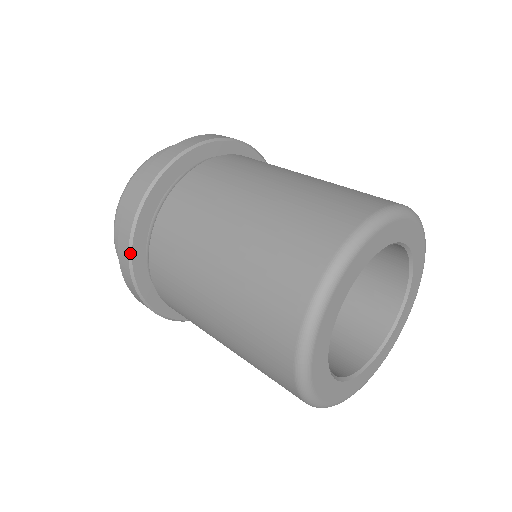
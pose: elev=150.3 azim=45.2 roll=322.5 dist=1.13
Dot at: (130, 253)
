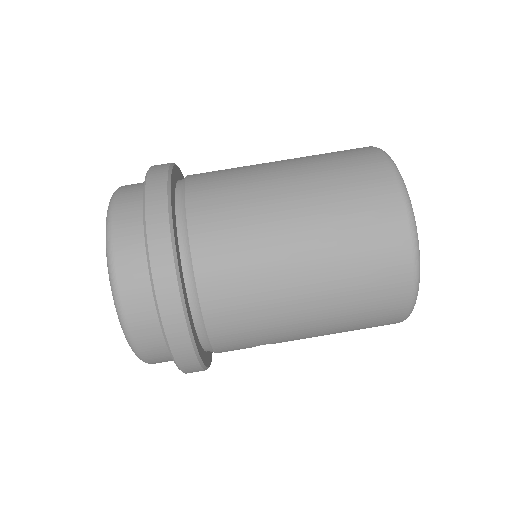
Dot at: (183, 304)
